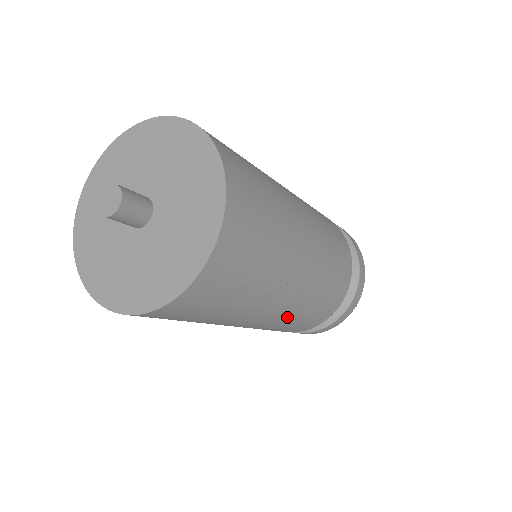
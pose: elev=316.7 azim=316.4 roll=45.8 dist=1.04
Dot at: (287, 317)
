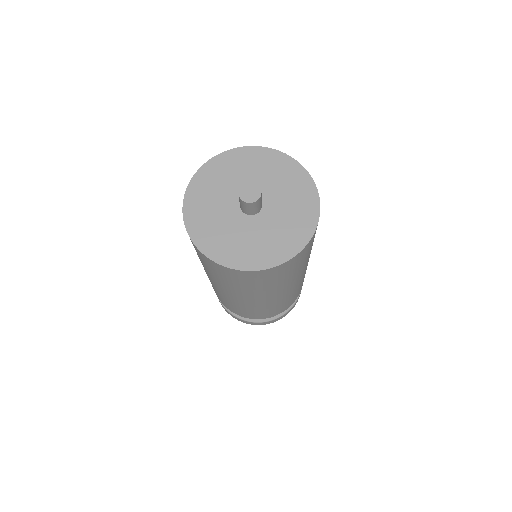
Dot at: occluded
